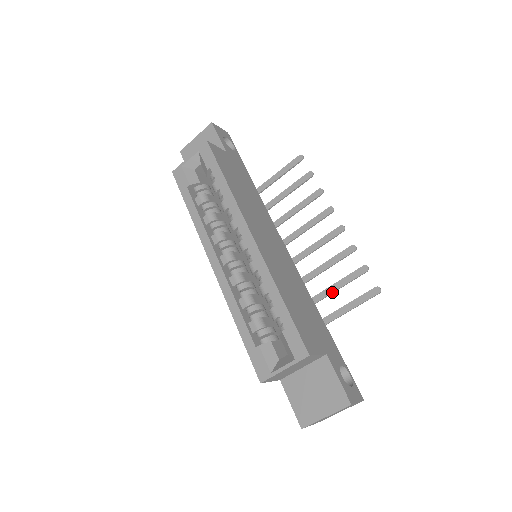
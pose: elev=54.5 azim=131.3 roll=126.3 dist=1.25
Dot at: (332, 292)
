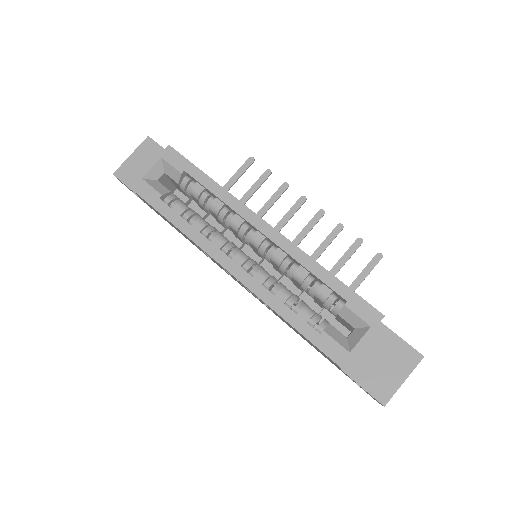
Dot at: (336, 273)
